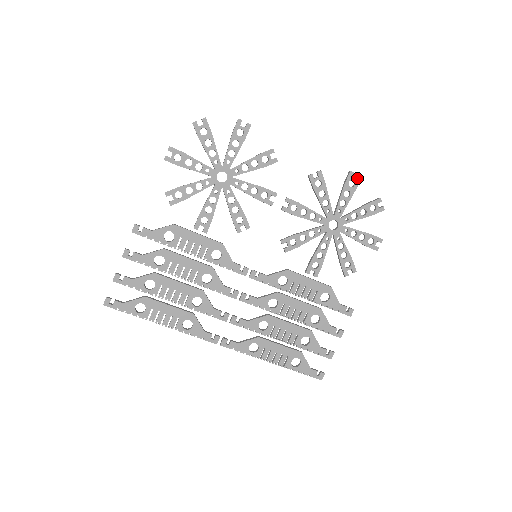
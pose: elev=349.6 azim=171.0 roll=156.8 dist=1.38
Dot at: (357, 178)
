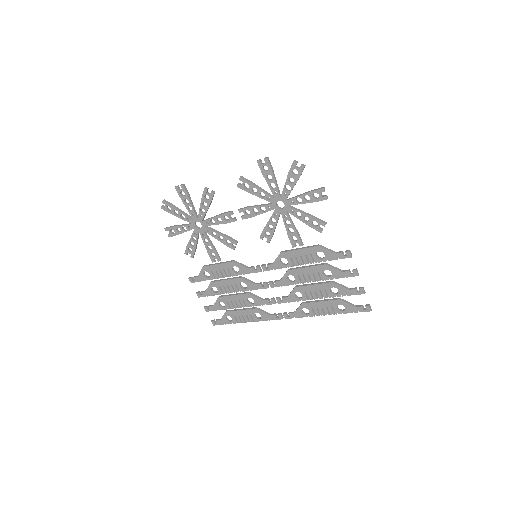
Dot at: (265, 162)
